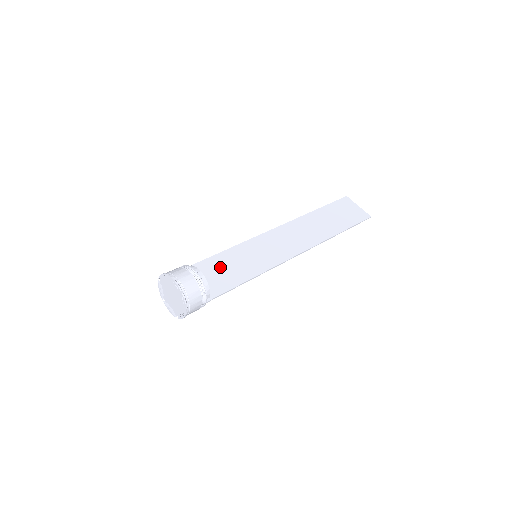
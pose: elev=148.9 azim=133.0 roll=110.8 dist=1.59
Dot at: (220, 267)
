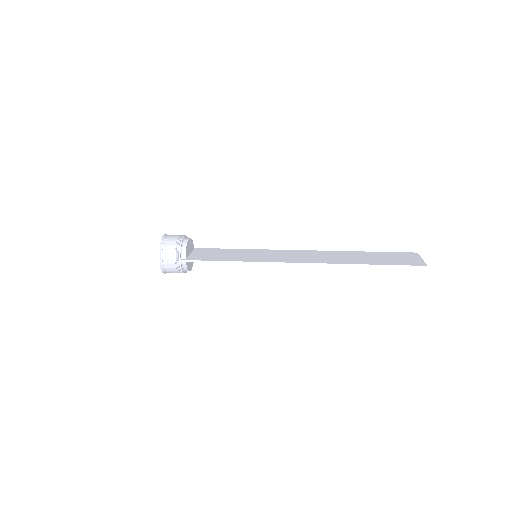
Dot at: (218, 253)
